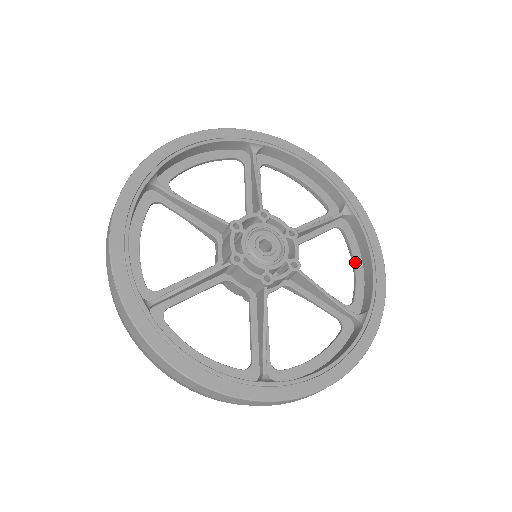
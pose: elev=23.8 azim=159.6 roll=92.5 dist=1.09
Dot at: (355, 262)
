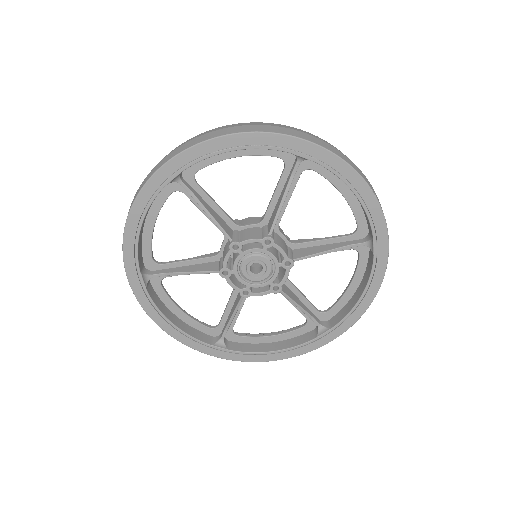
Dot at: (340, 191)
